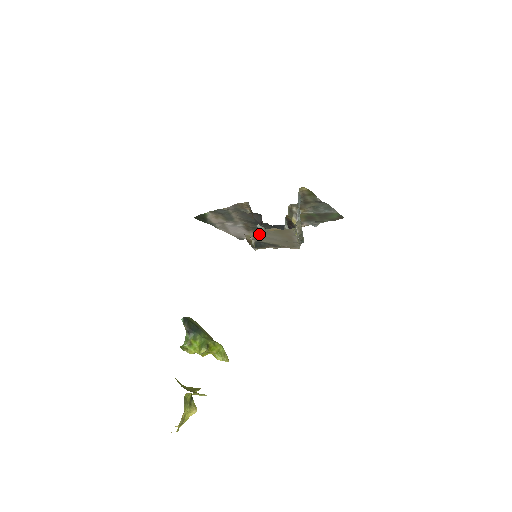
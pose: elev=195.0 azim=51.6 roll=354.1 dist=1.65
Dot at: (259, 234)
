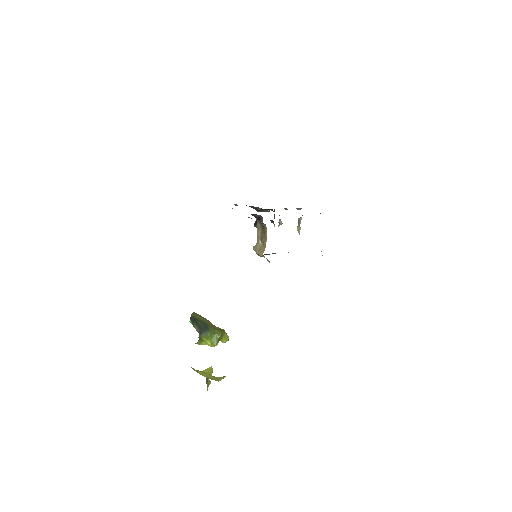
Dot at: occluded
